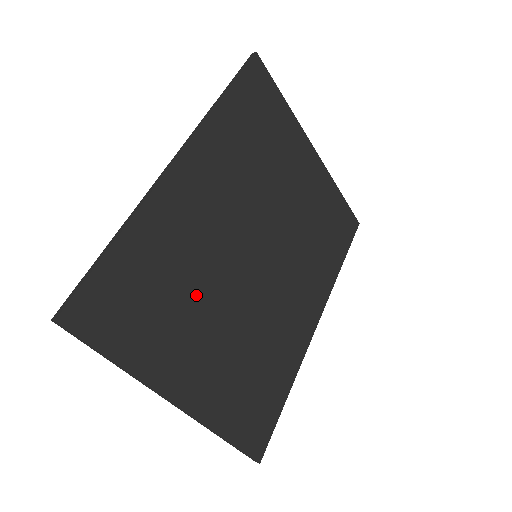
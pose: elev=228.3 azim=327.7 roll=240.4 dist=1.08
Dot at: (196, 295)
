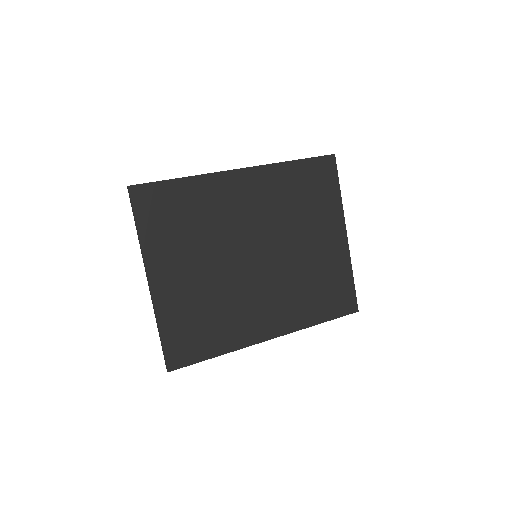
Dot at: (202, 239)
